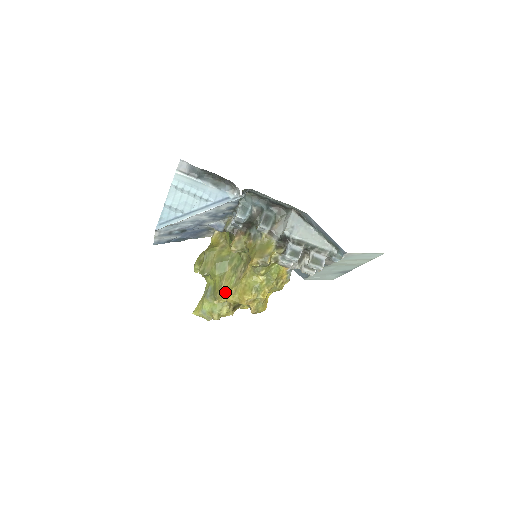
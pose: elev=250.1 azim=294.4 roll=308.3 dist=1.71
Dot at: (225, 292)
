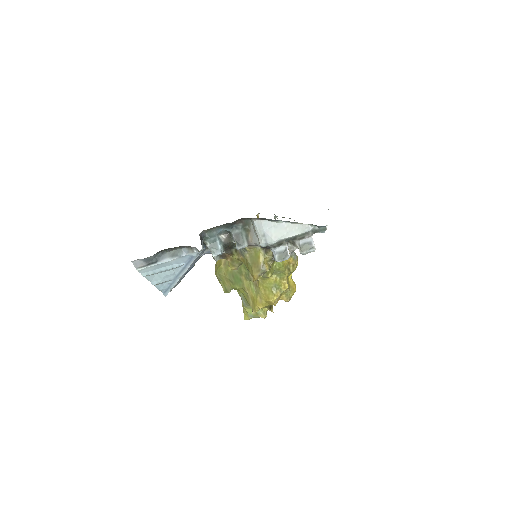
Dot at: (254, 302)
